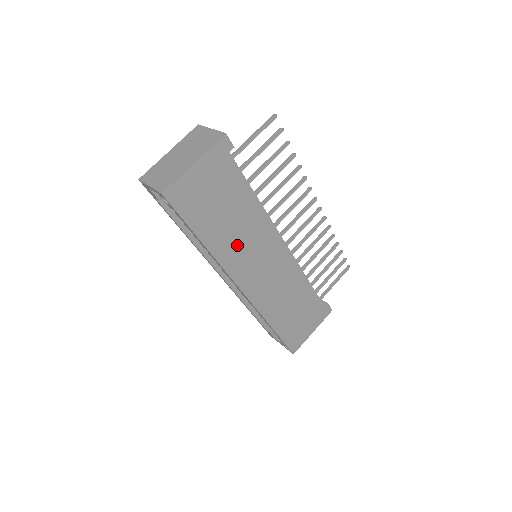
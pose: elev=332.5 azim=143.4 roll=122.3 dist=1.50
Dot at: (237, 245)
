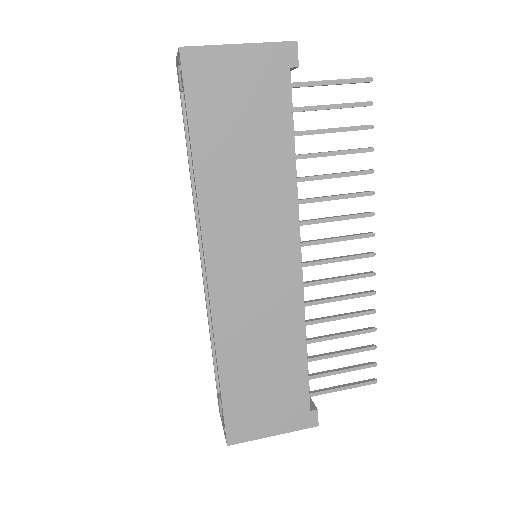
Dot at: (235, 199)
